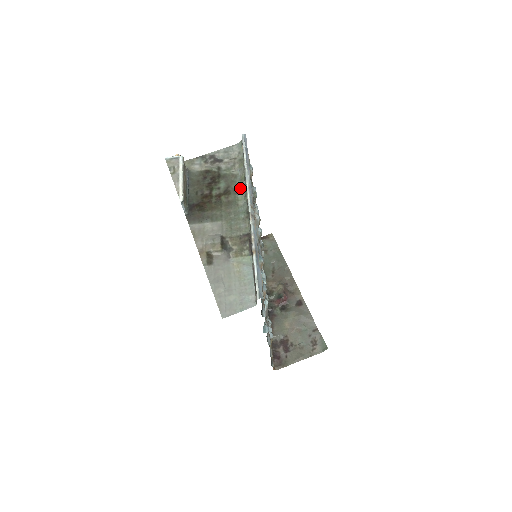
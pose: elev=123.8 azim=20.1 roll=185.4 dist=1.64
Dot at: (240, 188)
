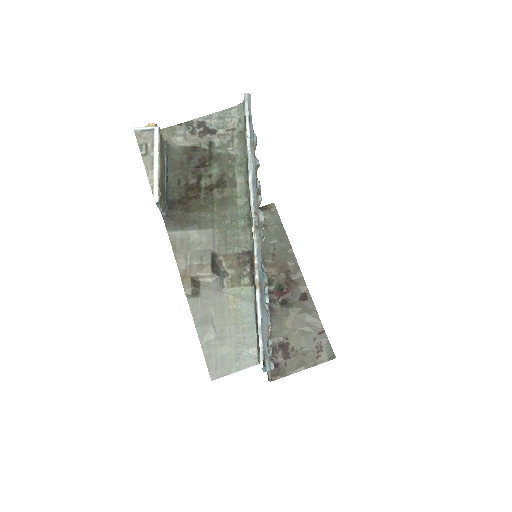
Dot at: (240, 178)
